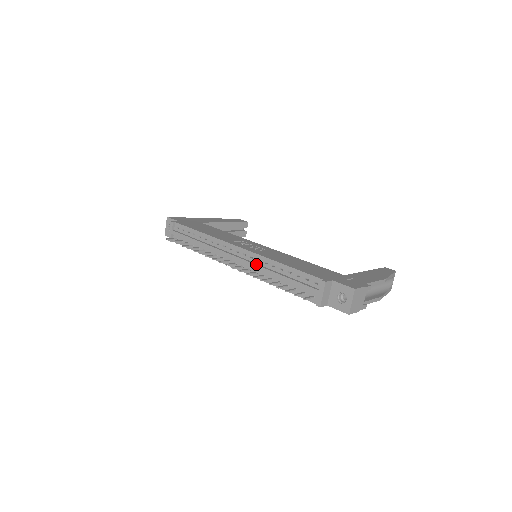
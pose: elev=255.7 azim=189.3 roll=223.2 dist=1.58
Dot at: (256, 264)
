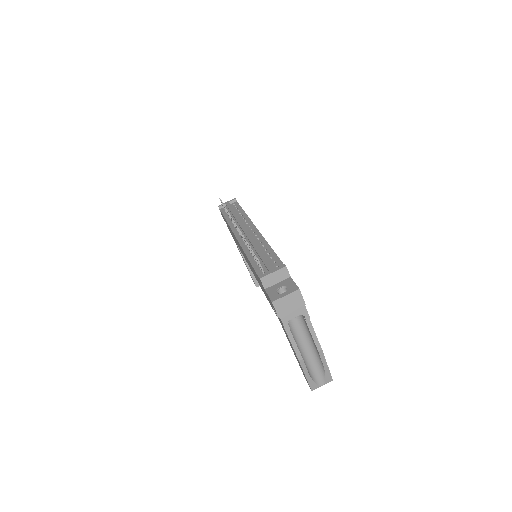
Dot at: (254, 238)
